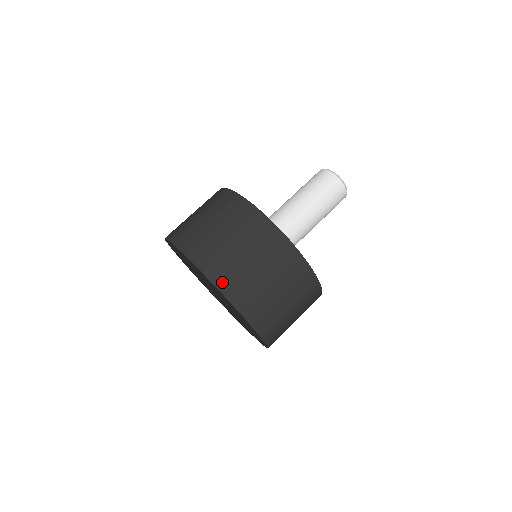
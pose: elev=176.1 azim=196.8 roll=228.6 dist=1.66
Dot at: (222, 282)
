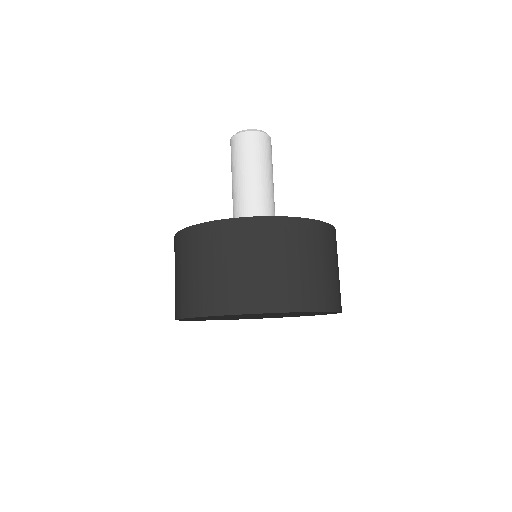
Dot at: (214, 307)
